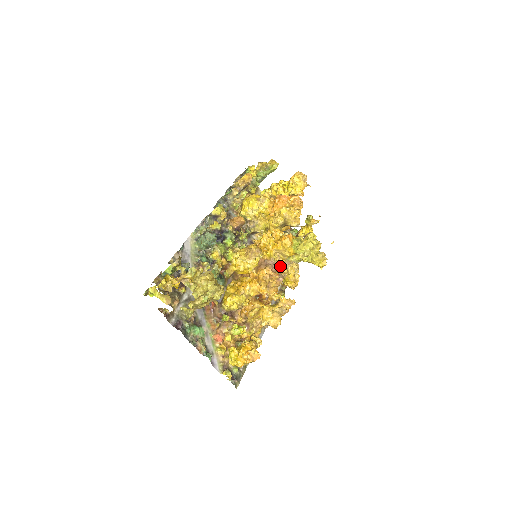
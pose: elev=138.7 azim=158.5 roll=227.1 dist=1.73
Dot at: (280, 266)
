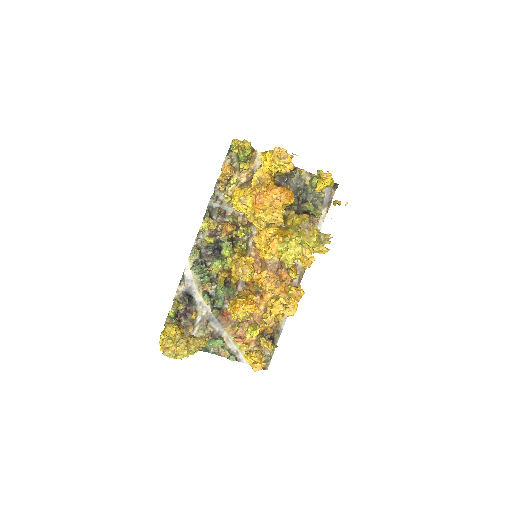
Dot at: occluded
